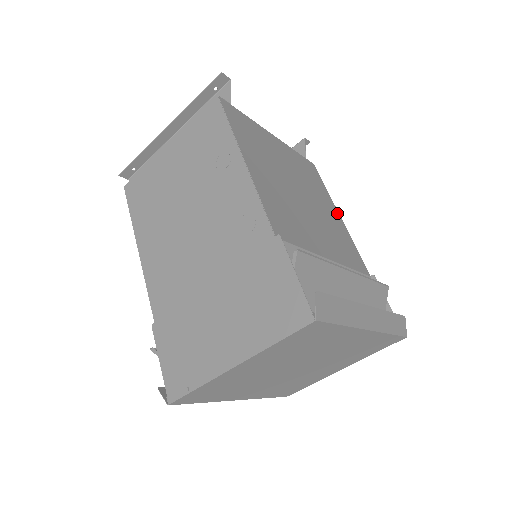
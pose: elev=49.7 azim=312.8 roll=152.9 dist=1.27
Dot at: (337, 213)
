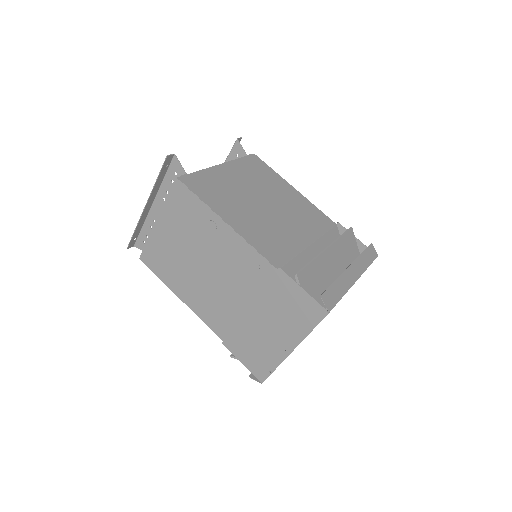
Dot at: (291, 188)
